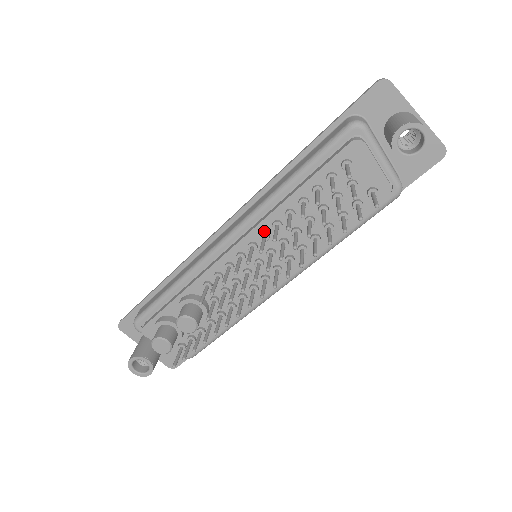
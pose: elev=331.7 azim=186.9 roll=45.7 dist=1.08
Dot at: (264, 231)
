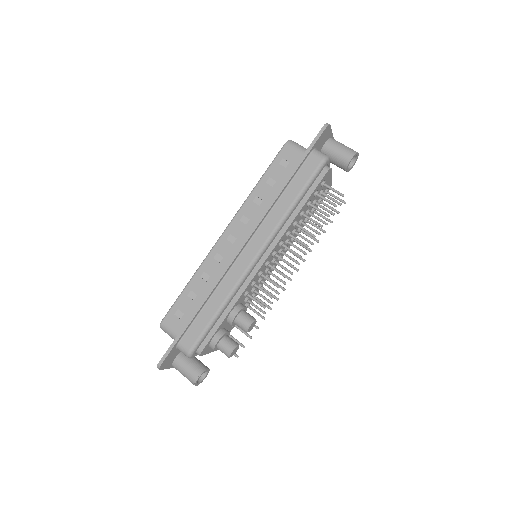
Dot at: (281, 241)
